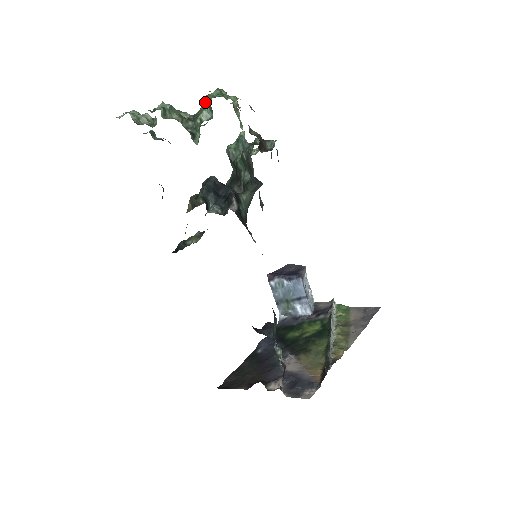
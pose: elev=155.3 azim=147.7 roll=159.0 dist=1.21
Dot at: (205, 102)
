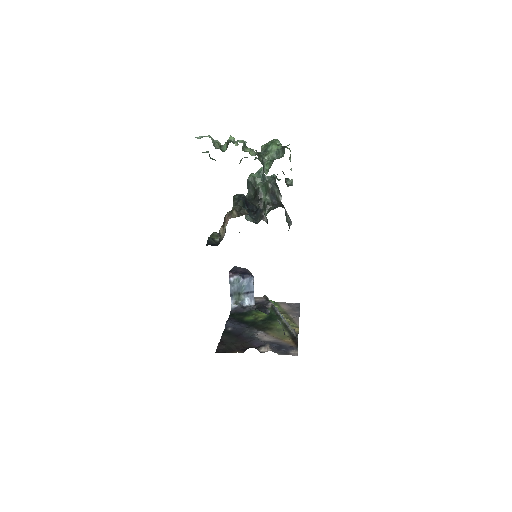
Dot at: (273, 147)
